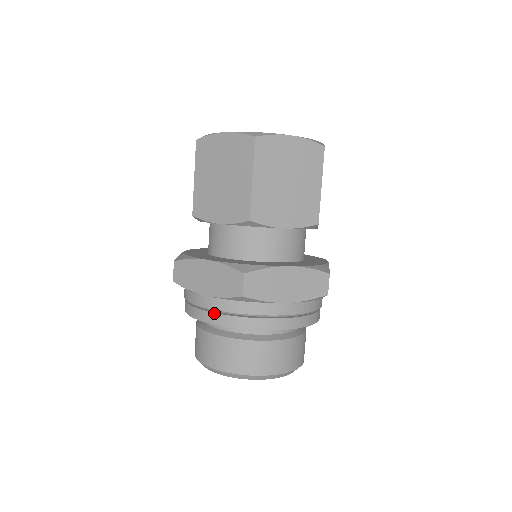
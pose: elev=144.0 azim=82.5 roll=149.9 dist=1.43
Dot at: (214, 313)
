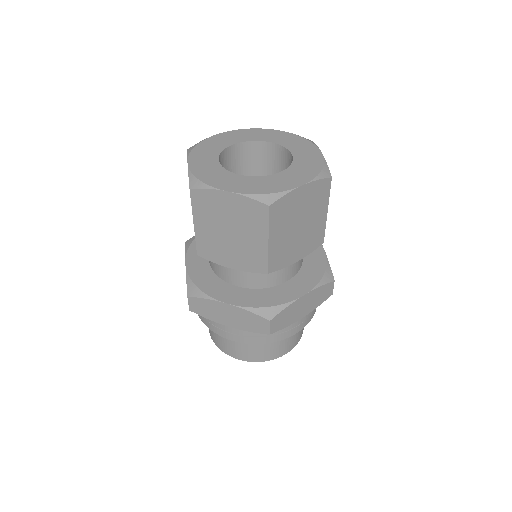
Dot at: occluded
